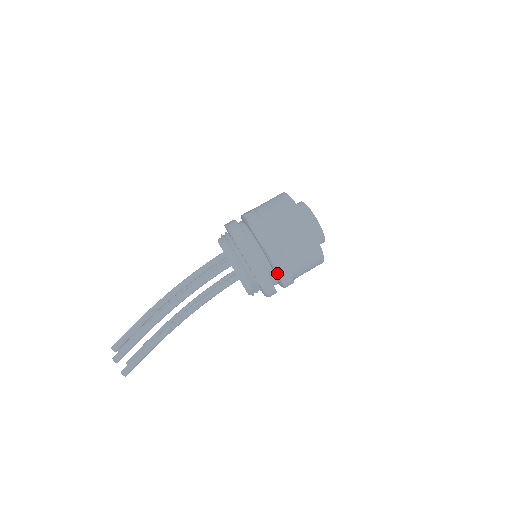
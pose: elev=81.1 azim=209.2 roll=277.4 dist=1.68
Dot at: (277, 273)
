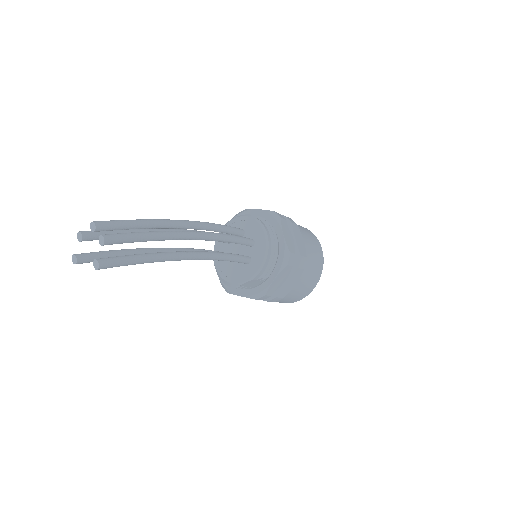
Dot at: (287, 283)
